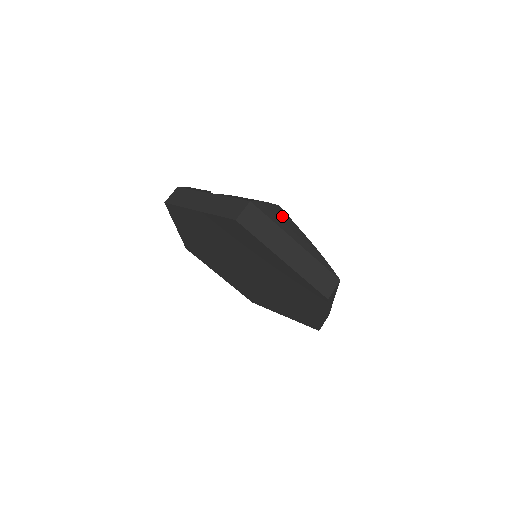
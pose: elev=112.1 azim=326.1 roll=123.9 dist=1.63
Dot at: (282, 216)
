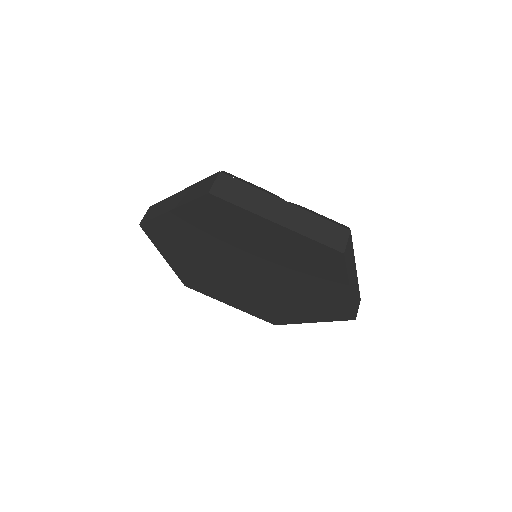
Dot at: occluded
